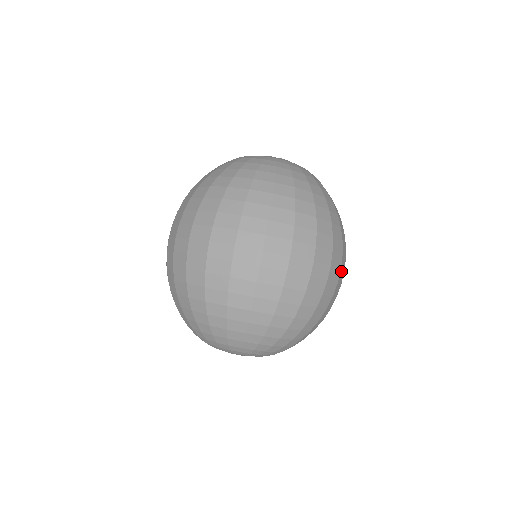
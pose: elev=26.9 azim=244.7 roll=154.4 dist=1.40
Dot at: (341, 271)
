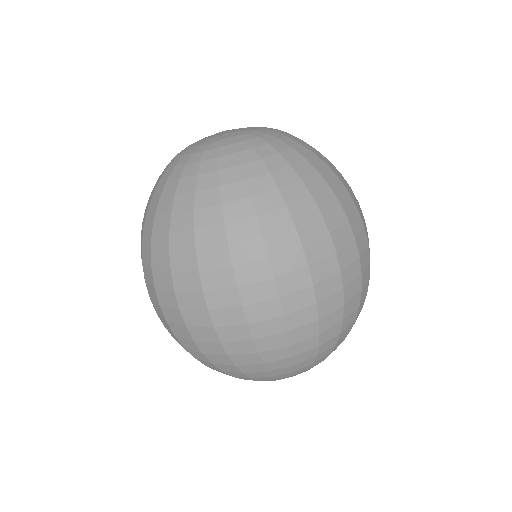
Dot at: (345, 269)
